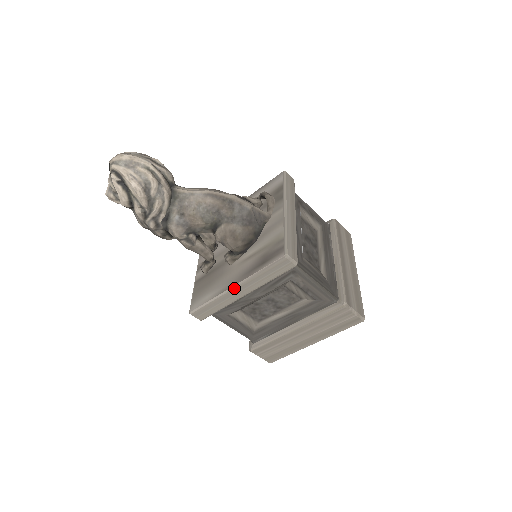
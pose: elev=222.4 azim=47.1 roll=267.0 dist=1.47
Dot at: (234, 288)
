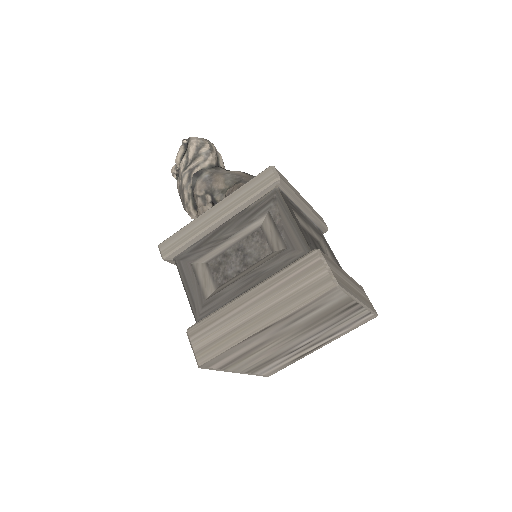
Dot at: (212, 207)
